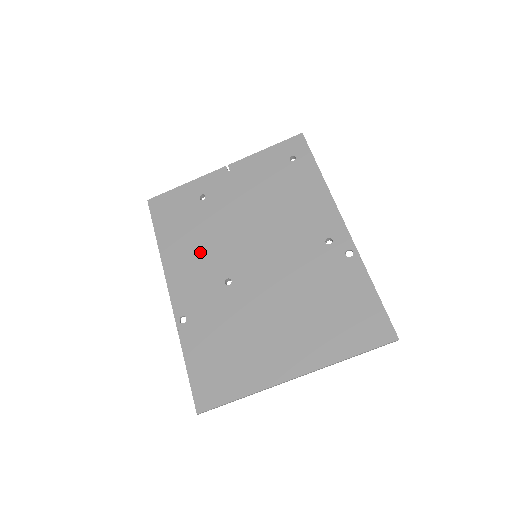
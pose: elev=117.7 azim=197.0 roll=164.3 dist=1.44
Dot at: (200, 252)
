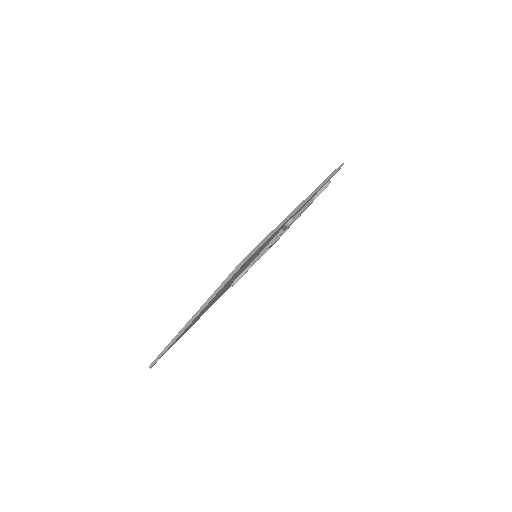
Dot at: occluded
